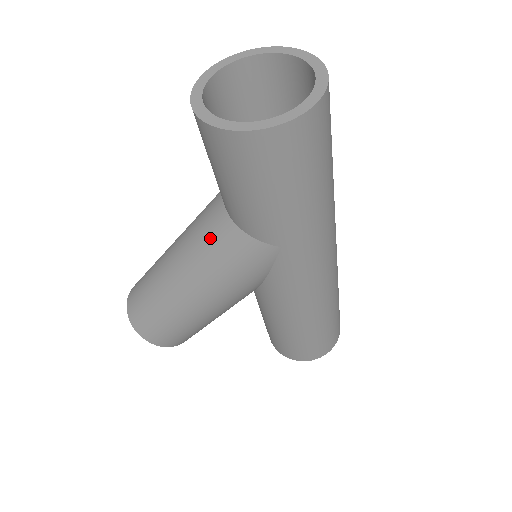
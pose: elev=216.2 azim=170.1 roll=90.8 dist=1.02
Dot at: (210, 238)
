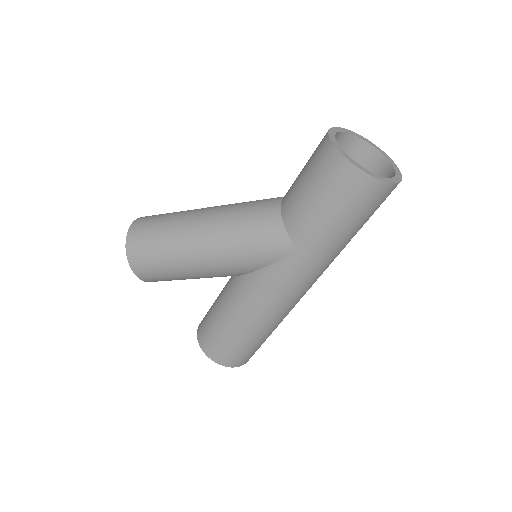
Dot at: (254, 216)
